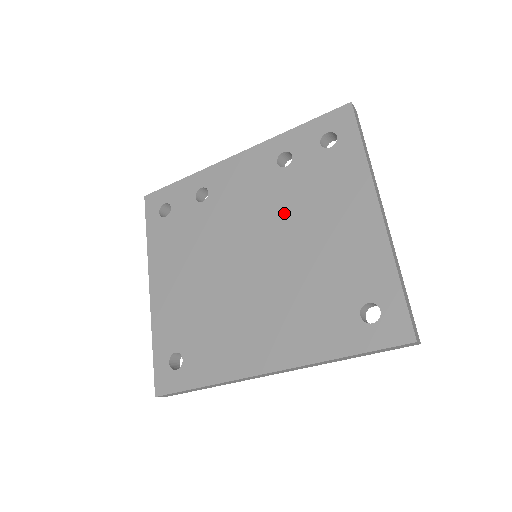
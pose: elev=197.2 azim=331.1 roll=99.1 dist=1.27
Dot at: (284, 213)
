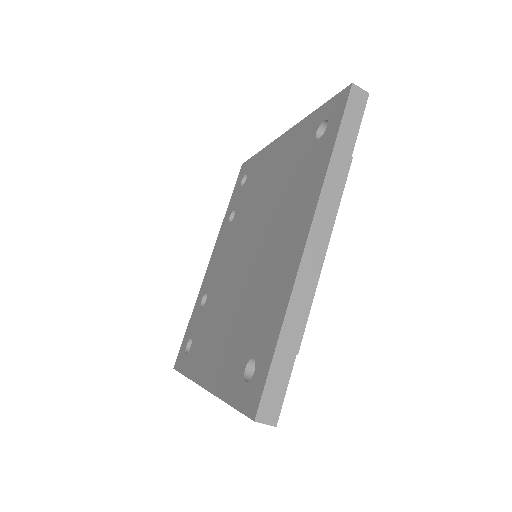
Dot at: (248, 217)
